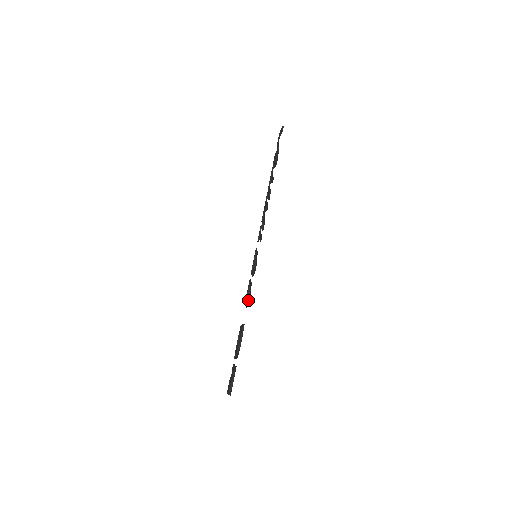
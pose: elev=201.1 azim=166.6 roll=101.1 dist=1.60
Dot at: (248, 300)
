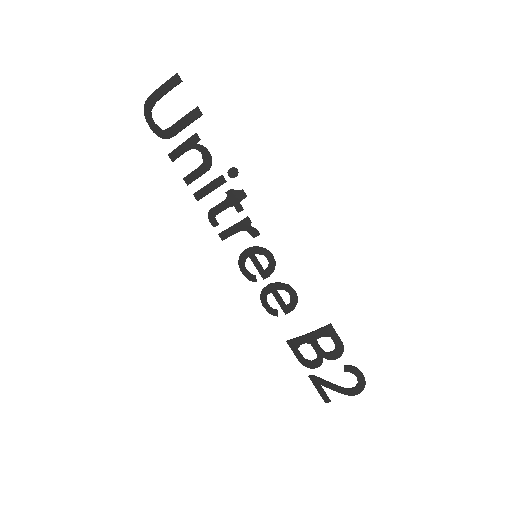
Dot at: (272, 308)
